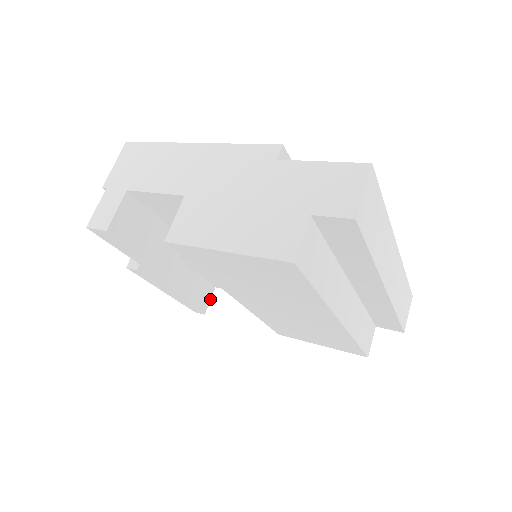
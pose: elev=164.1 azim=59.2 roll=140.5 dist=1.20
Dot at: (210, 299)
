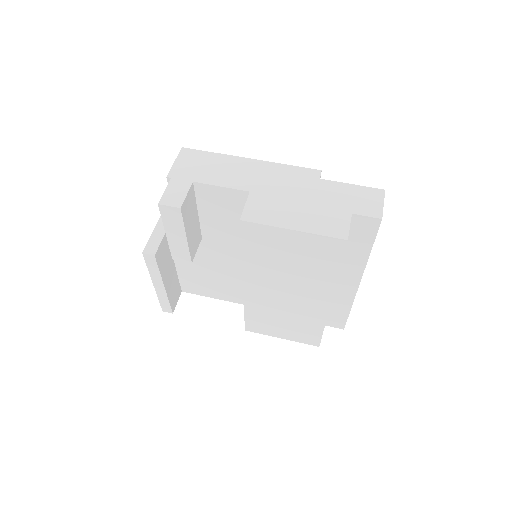
Dot at: (177, 301)
